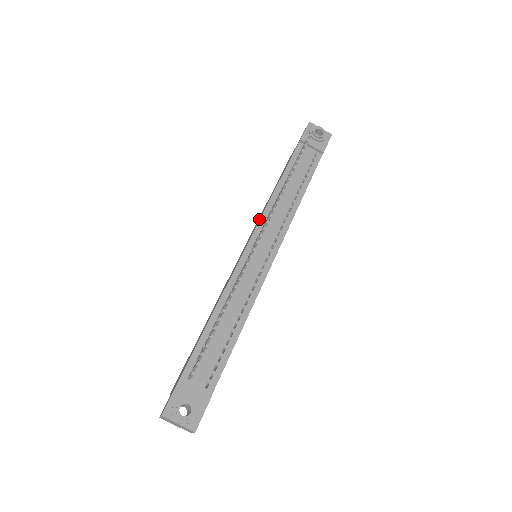
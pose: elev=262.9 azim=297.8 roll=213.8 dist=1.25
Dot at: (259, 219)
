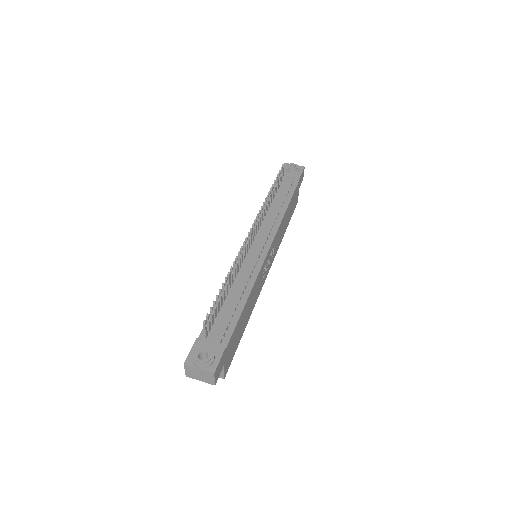
Dot at: occluded
